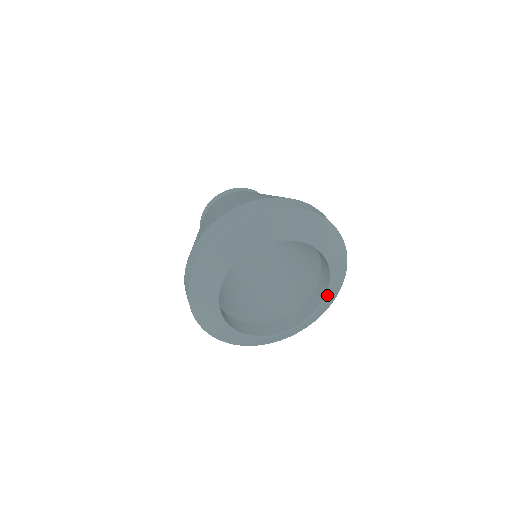
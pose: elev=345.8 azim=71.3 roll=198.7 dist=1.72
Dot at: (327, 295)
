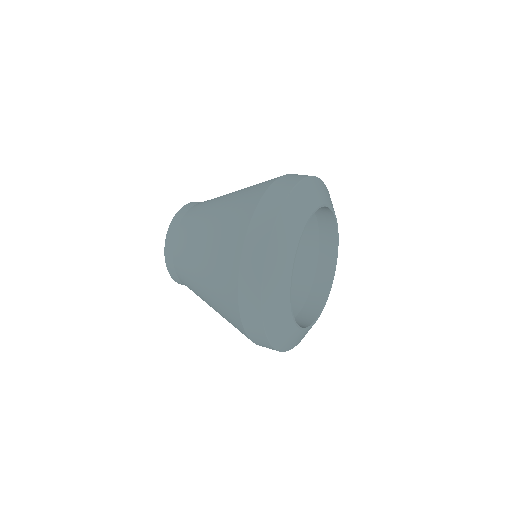
Dot at: occluded
